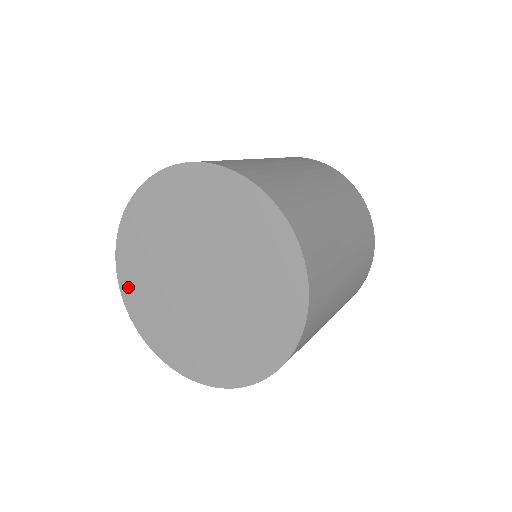
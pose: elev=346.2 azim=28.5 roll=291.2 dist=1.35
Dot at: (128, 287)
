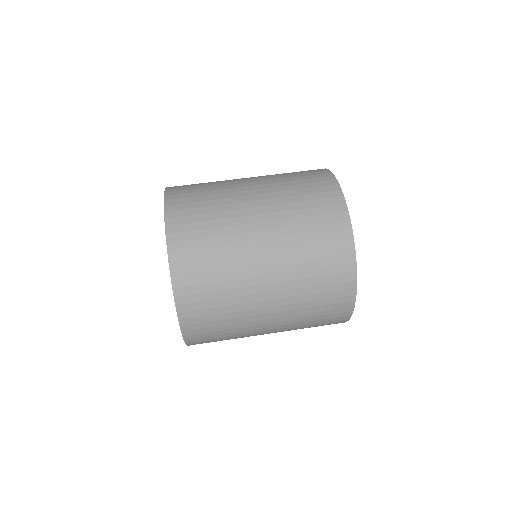
Dot at: occluded
